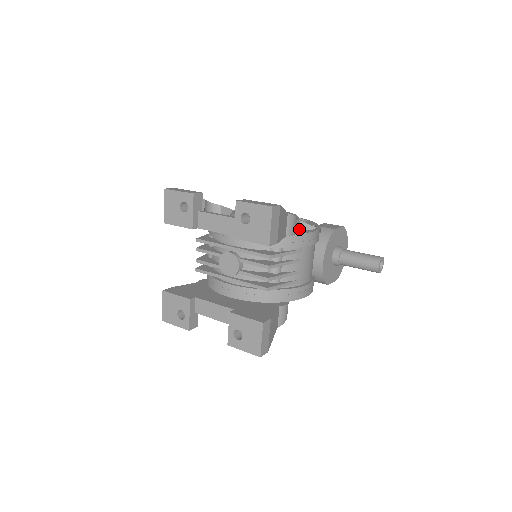
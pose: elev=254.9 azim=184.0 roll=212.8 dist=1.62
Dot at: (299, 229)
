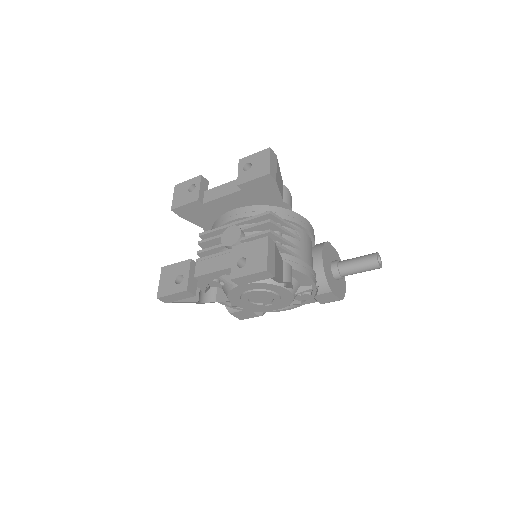
Dot at: occluded
